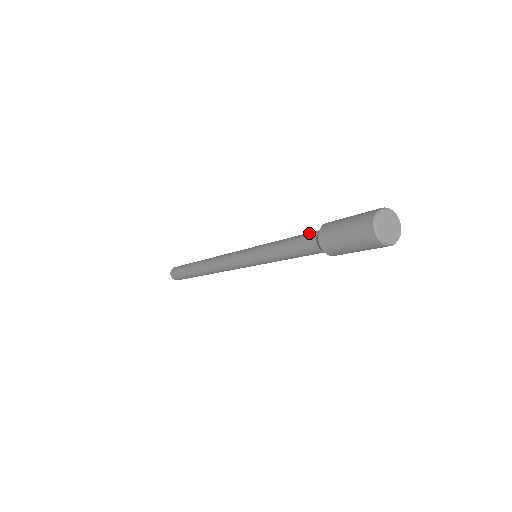
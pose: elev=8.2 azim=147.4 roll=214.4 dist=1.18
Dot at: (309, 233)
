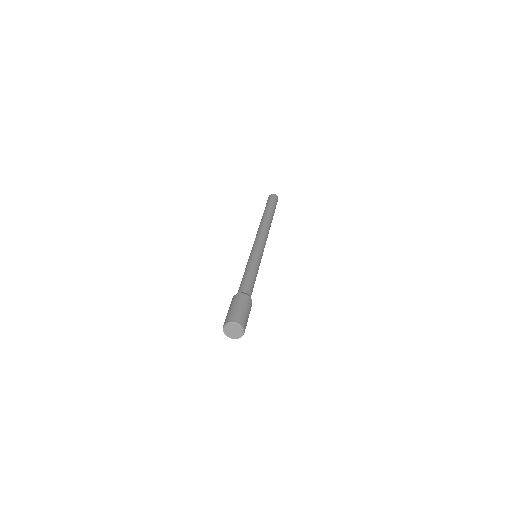
Dot at: (240, 287)
